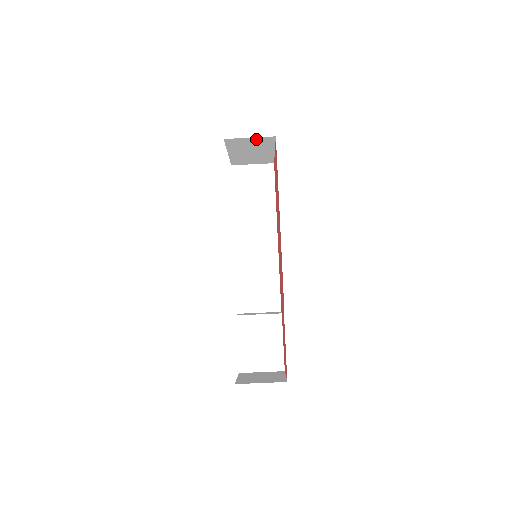
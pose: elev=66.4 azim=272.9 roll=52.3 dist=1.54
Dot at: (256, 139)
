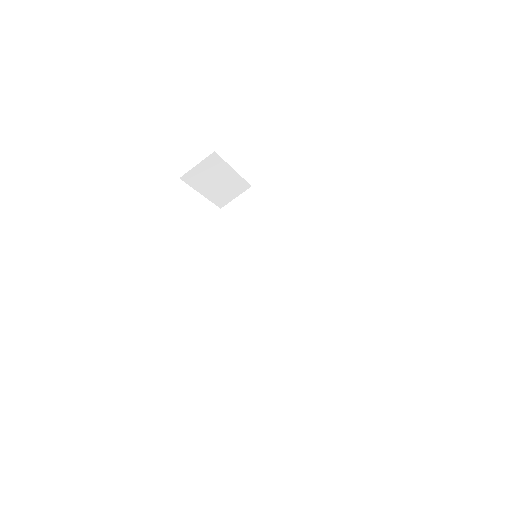
Dot at: (204, 164)
